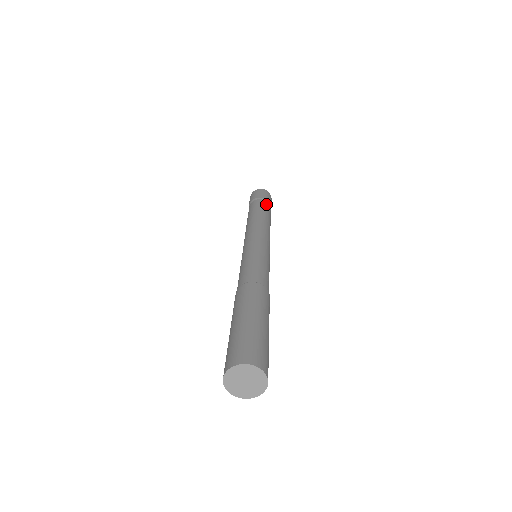
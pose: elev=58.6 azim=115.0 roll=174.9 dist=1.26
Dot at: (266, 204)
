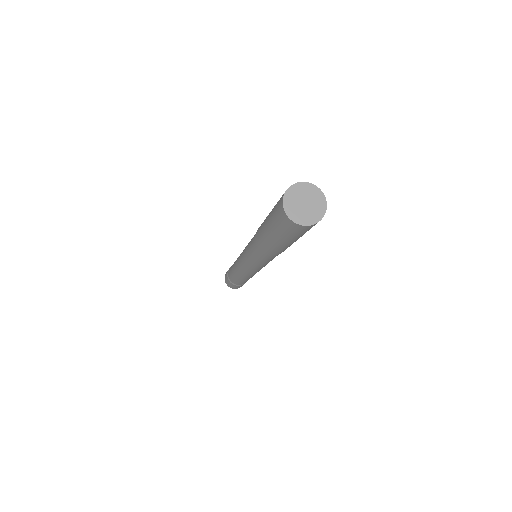
Dot at: occluded
